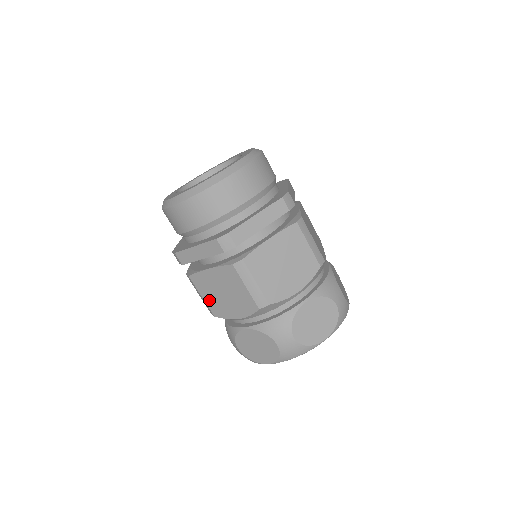
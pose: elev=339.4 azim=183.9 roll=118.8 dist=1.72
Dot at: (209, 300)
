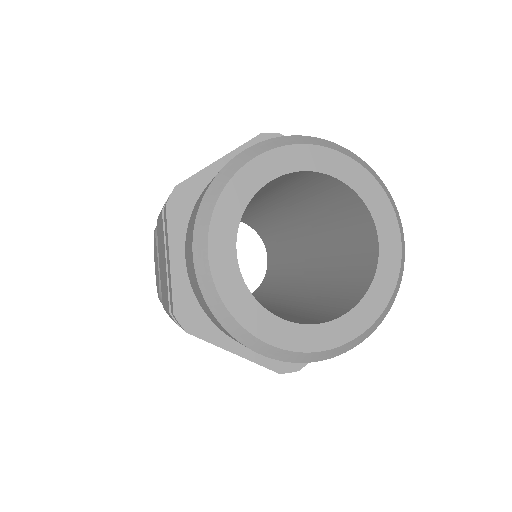
Dot at: (159, 227)
